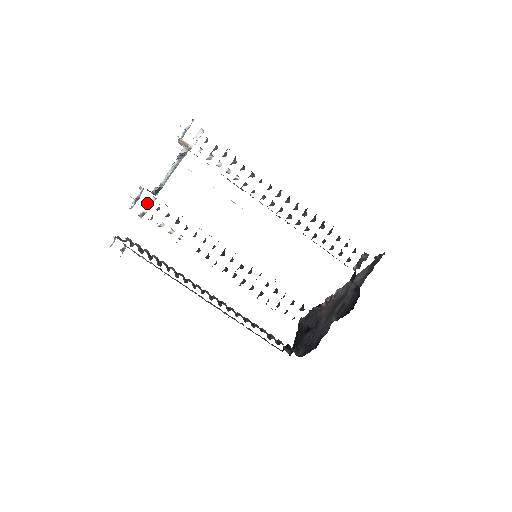
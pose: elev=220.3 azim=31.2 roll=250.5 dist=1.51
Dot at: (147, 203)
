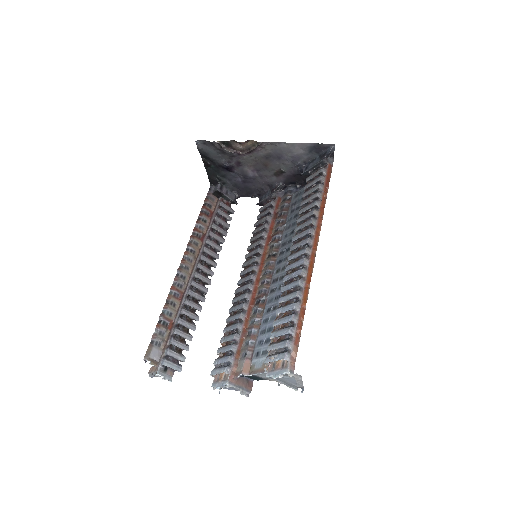
Dot at: occluded
